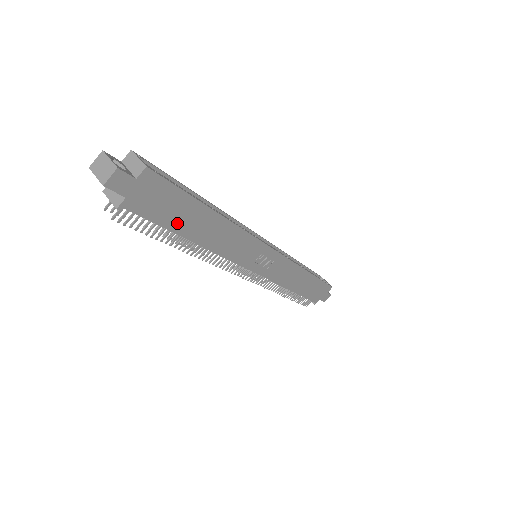
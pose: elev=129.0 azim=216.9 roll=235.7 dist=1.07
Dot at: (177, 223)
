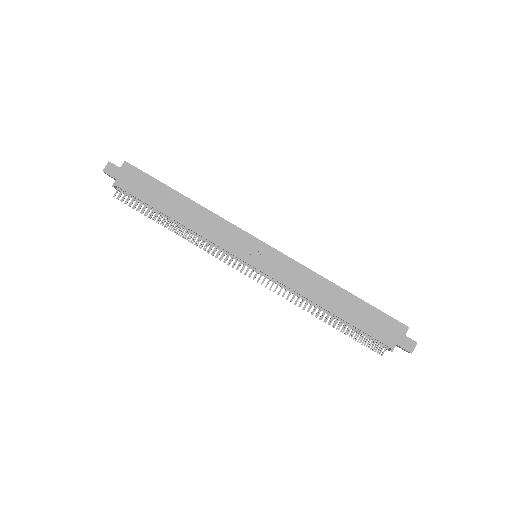
Dot at: (155, 201)
